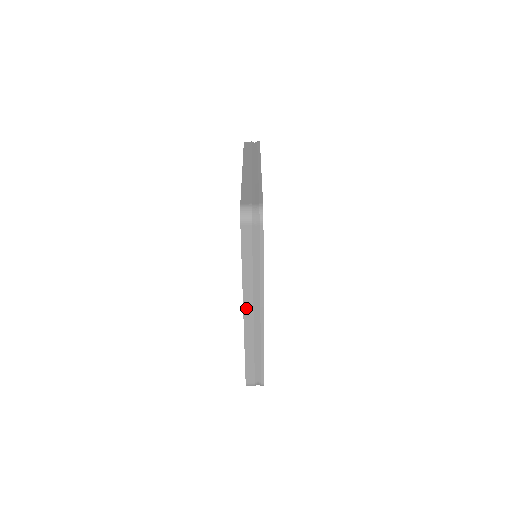
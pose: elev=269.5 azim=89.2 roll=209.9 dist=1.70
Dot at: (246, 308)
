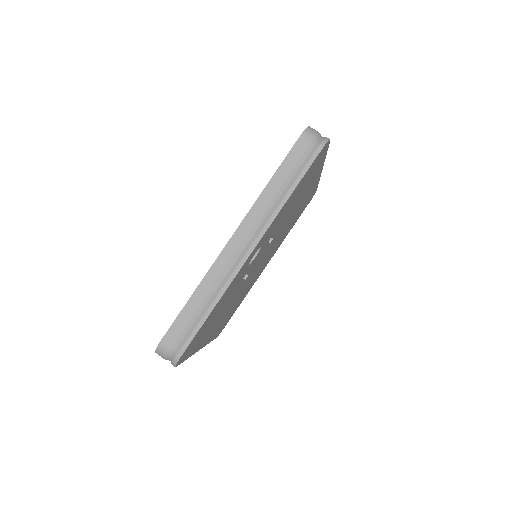
Dot at: (238, 234)
